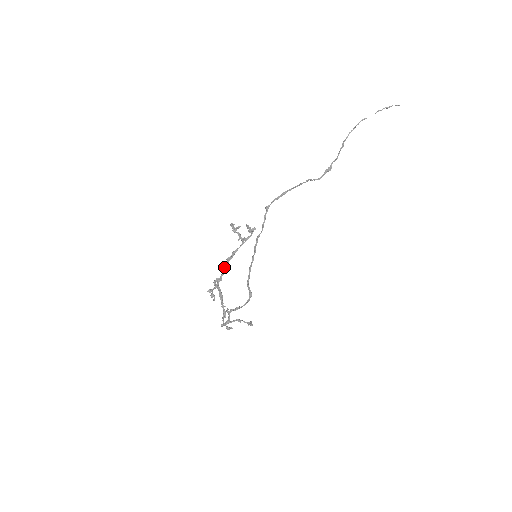
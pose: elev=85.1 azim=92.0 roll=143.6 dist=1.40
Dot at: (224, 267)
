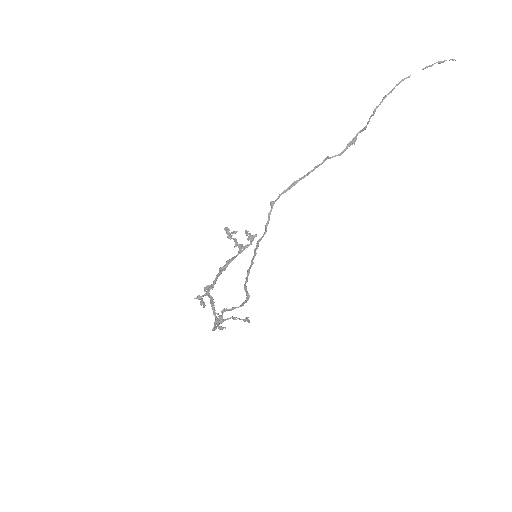
Dot at: (216, 277)
